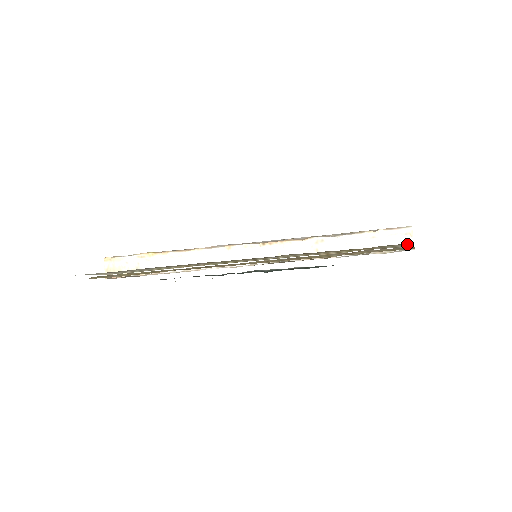
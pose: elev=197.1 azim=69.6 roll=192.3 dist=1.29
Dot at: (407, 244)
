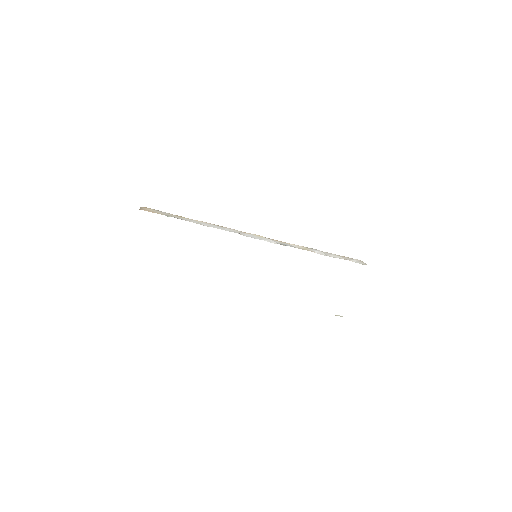
Dot at: occluded
